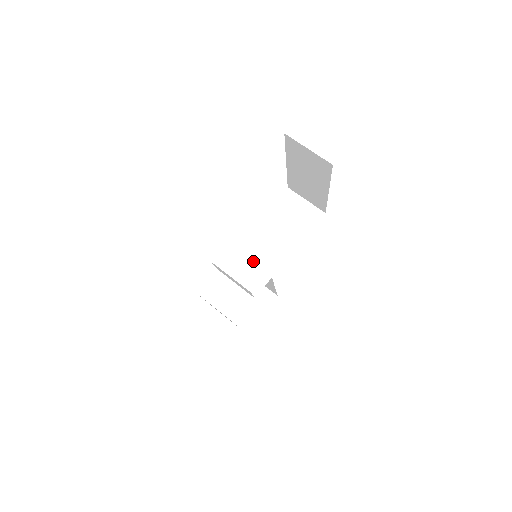
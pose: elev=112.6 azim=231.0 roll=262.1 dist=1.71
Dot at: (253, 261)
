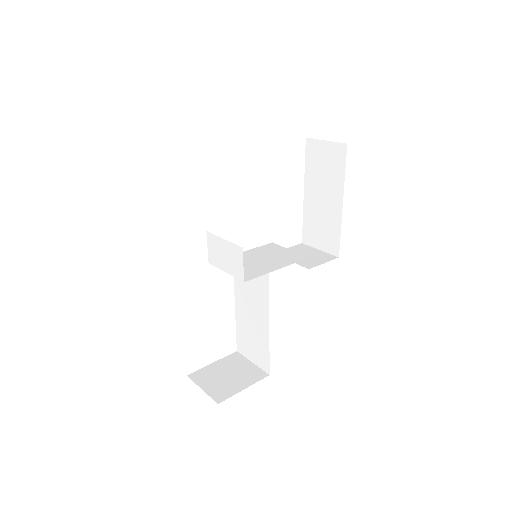
Dot at: (251, 263)
